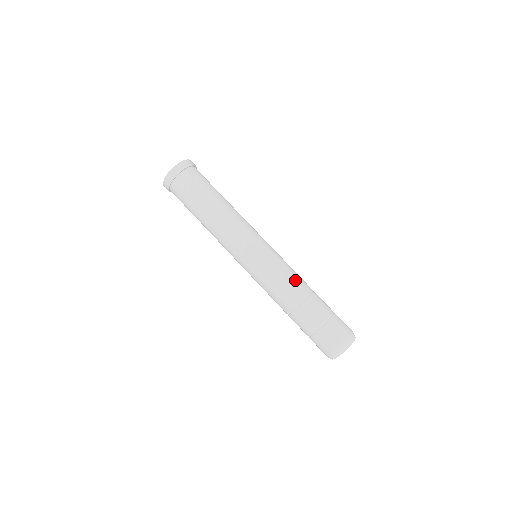
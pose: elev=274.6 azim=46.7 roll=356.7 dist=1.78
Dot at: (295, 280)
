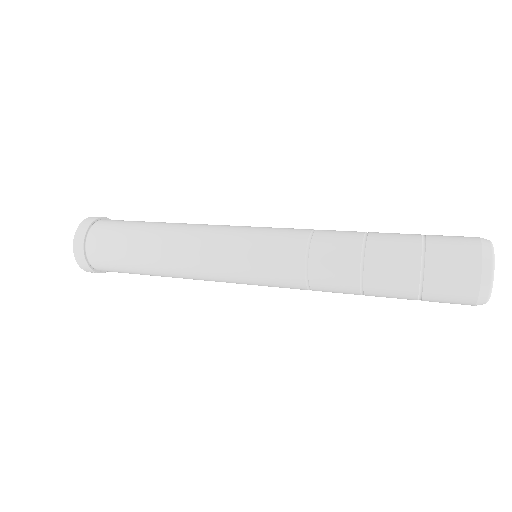
Dot at: (329, 235)
